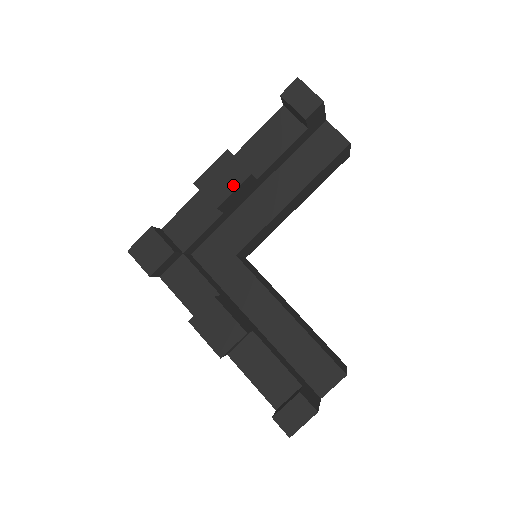
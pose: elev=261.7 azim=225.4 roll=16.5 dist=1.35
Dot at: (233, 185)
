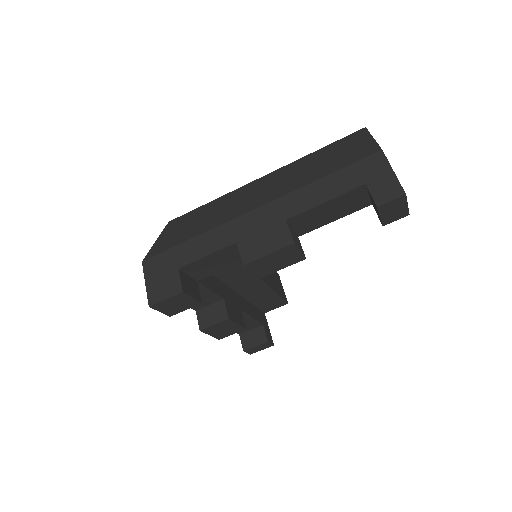
Dot at: (284, 266)
